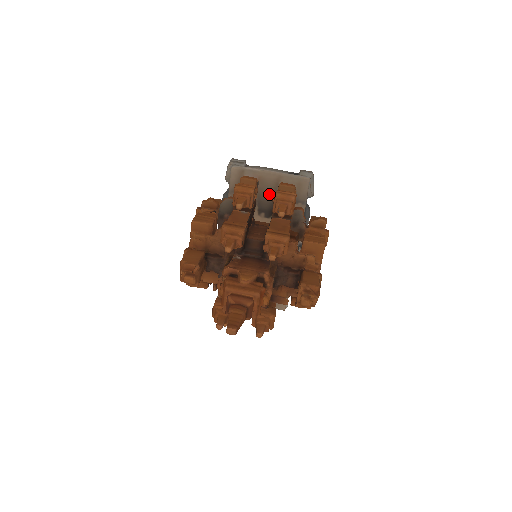
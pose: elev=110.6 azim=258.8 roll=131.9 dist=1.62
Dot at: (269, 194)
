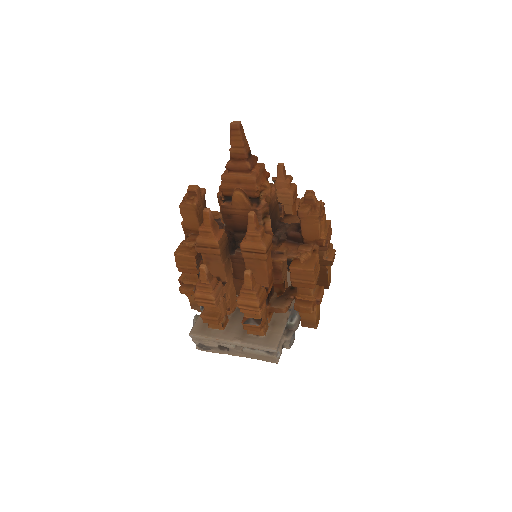
Dot at: occluded
